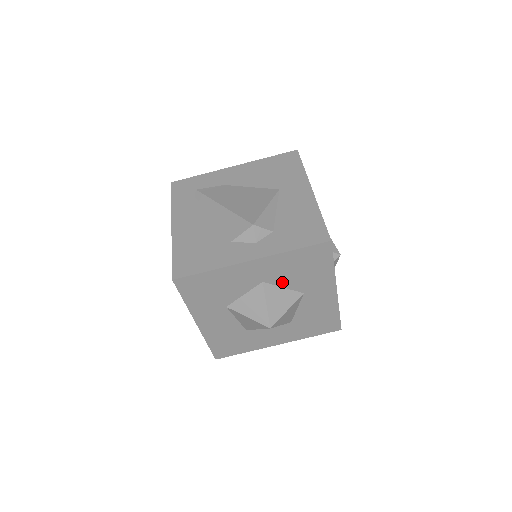
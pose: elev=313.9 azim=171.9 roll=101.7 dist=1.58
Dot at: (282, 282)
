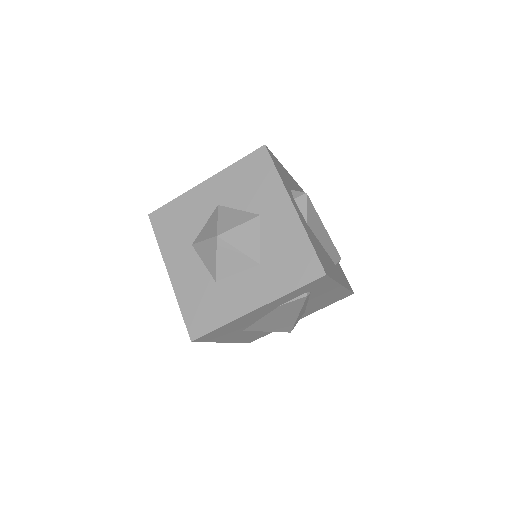
Dot at: (236, 203)
